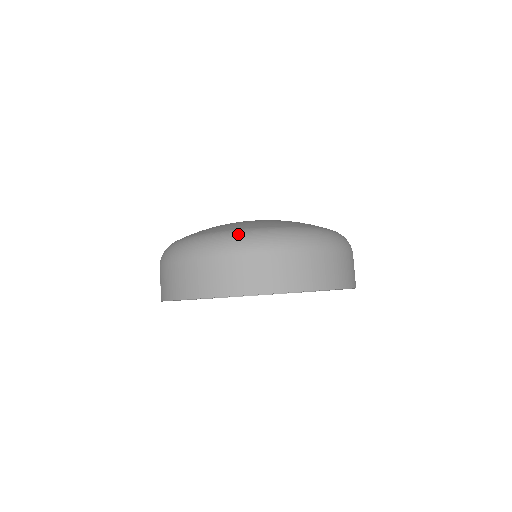
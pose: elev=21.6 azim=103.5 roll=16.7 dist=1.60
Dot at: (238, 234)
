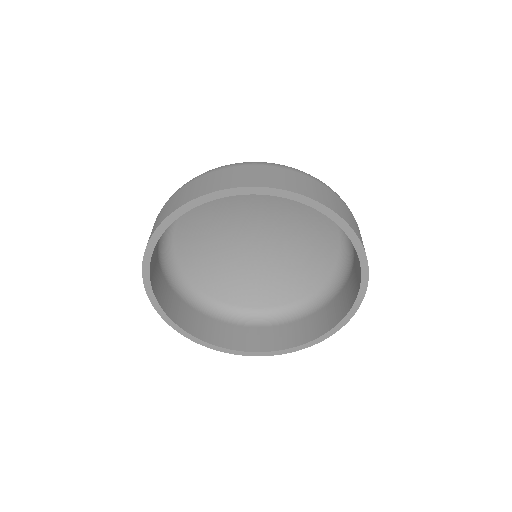
Dot at: occluded
